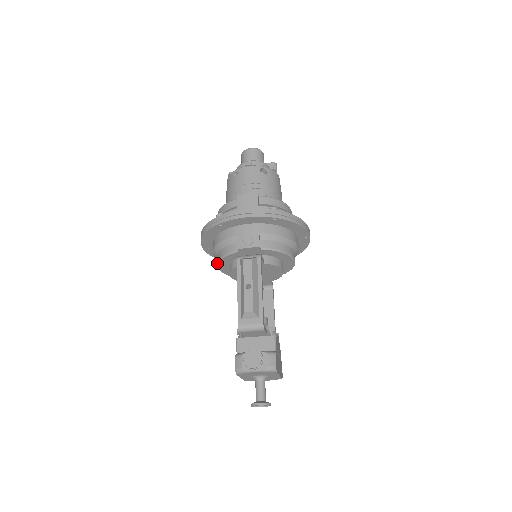
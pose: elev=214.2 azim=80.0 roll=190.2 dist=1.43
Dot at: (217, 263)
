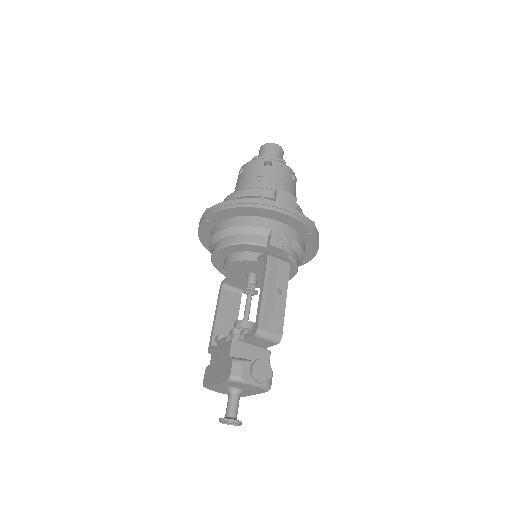
Dot at: (225, 245)
